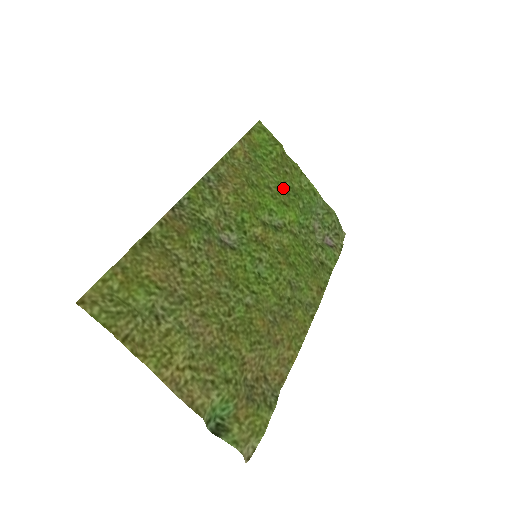
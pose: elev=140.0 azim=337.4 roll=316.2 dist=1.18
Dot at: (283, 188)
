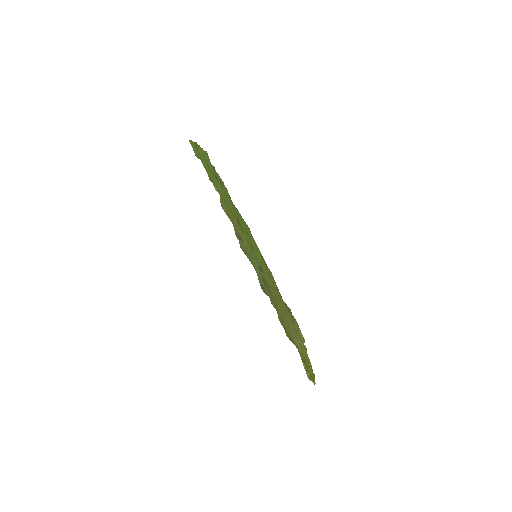
Dot at: occluded
